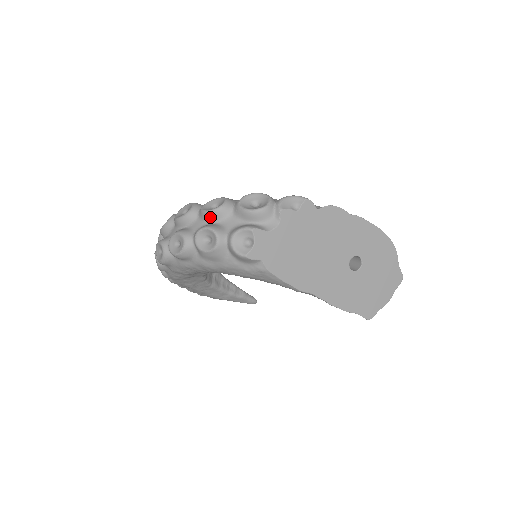
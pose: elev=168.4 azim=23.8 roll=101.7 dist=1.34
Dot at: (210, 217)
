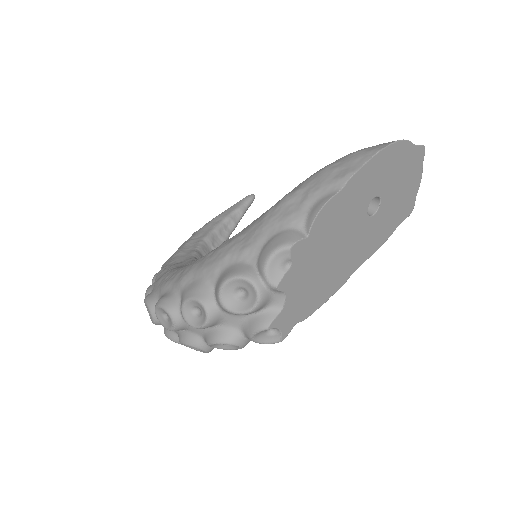
Dot at: occluded
